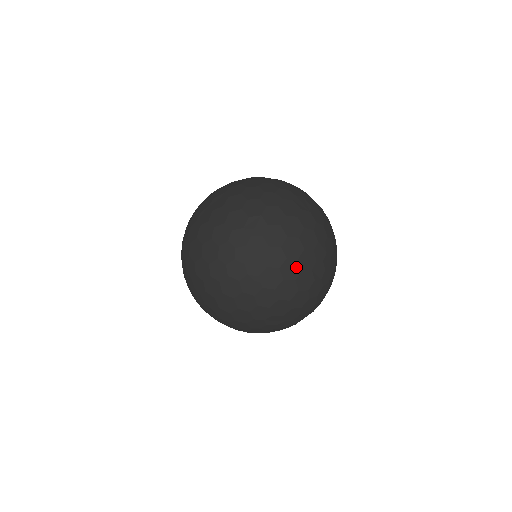
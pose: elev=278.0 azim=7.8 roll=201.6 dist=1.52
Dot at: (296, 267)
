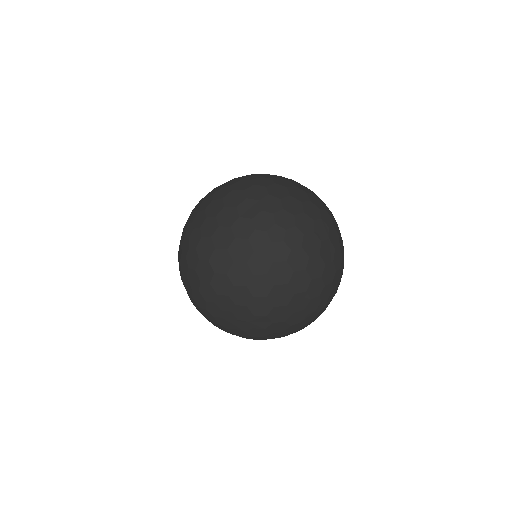
Dot at: (305, 284)
